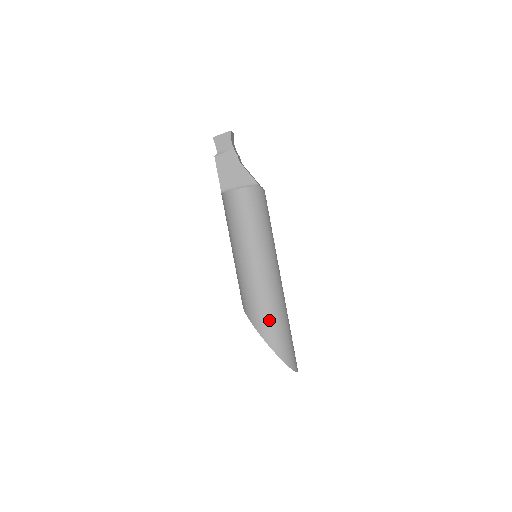
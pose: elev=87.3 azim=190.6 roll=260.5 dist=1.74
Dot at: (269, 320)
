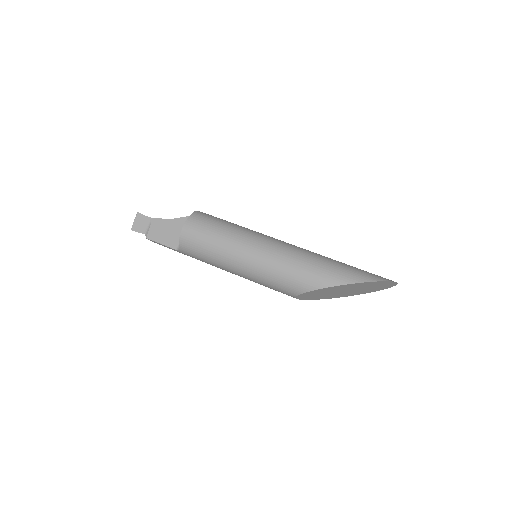
Dot at: (322, 269)
